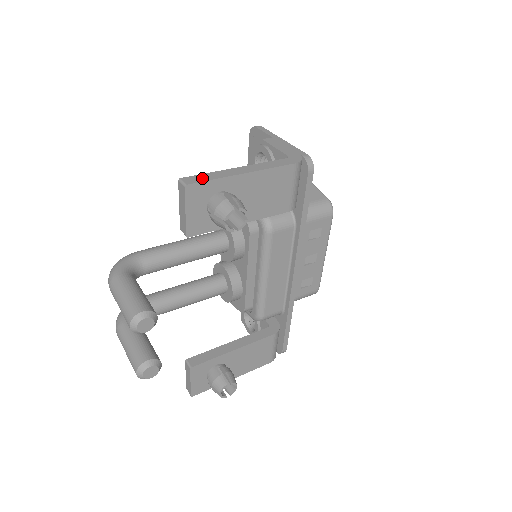
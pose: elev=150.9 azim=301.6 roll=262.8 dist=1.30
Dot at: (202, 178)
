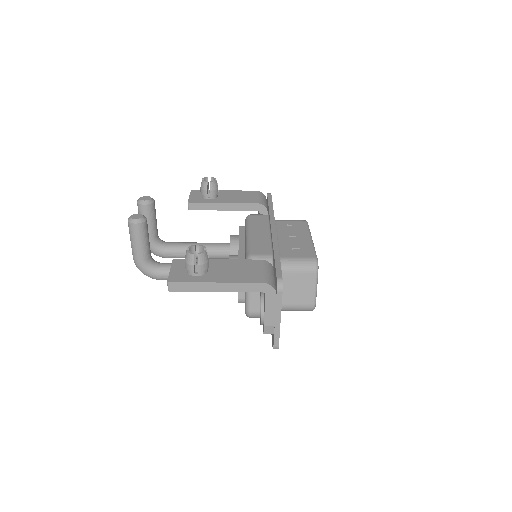
Dot at: occluded
